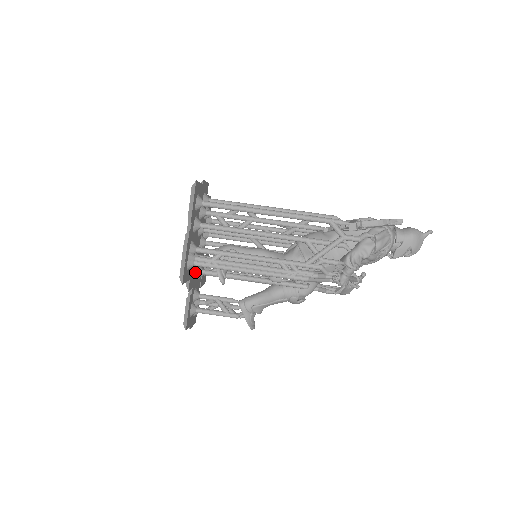
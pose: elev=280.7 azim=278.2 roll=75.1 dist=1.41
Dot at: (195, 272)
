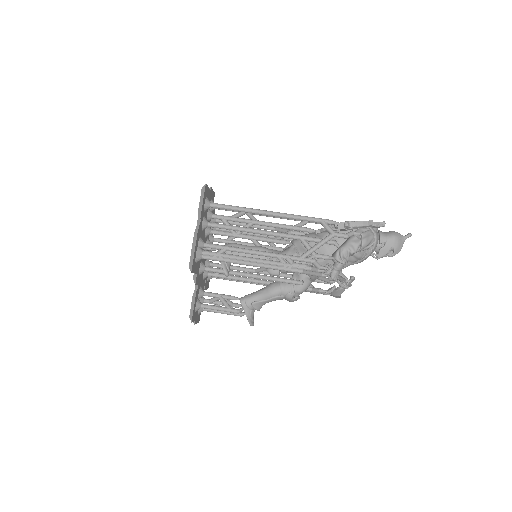
Dot at: (201, 269)
